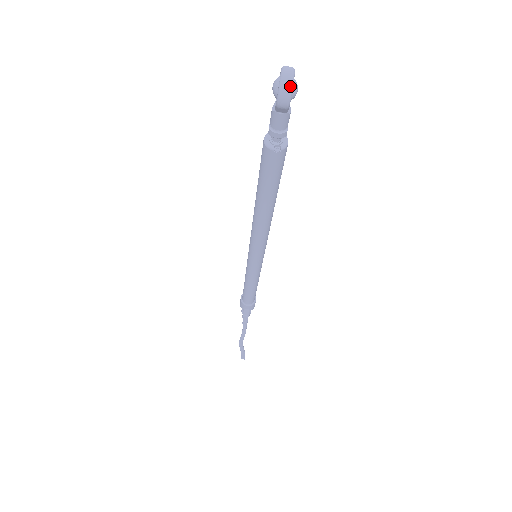
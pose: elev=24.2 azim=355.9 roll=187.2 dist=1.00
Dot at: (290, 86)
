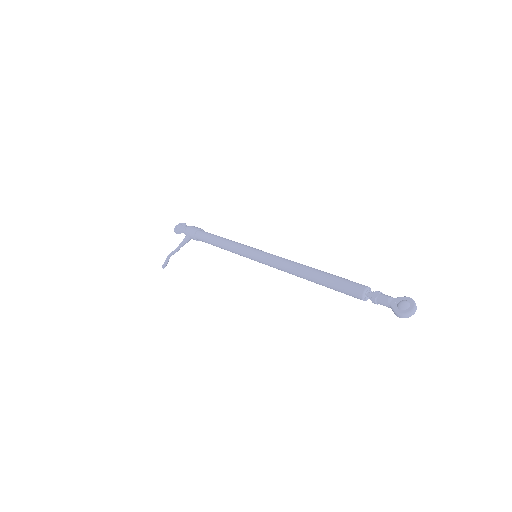
Dot at: occluded
